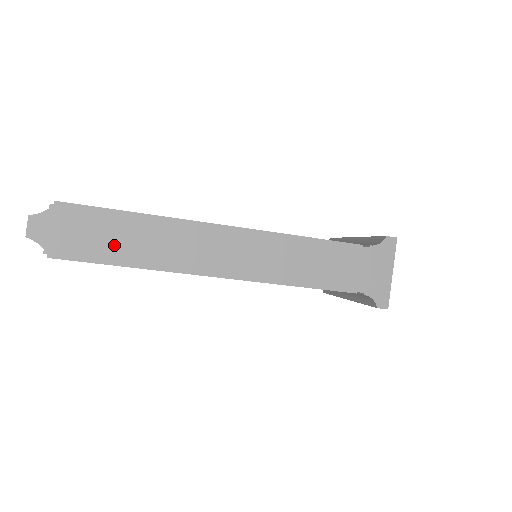
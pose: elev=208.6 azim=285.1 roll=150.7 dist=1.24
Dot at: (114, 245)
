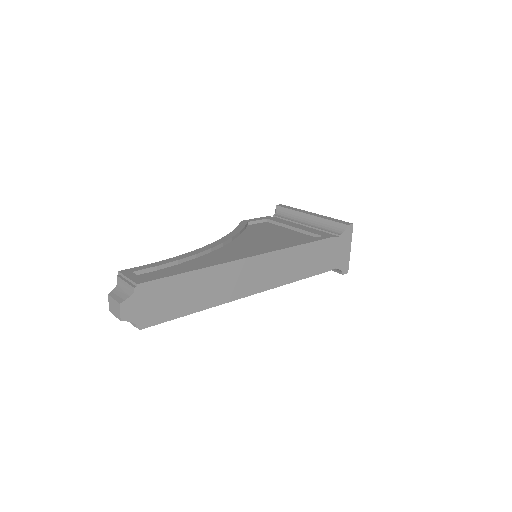
Dot at: (186, 300)
